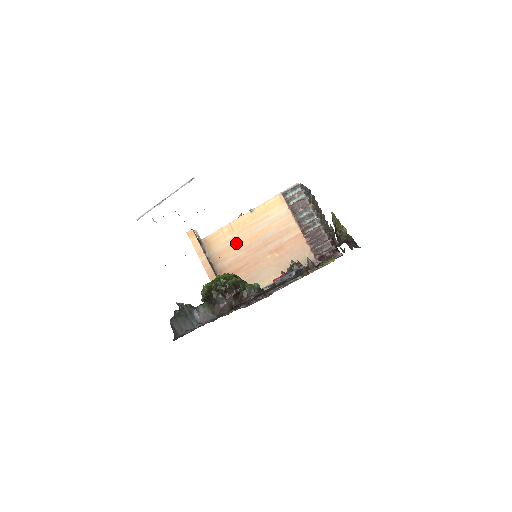
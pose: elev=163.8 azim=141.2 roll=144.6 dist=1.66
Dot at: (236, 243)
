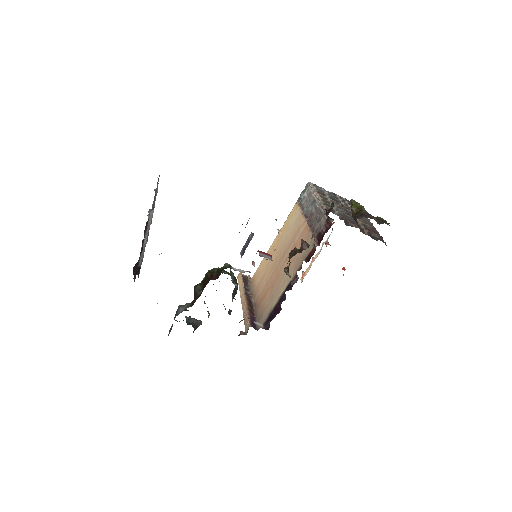
Dot at: (268, 268)
